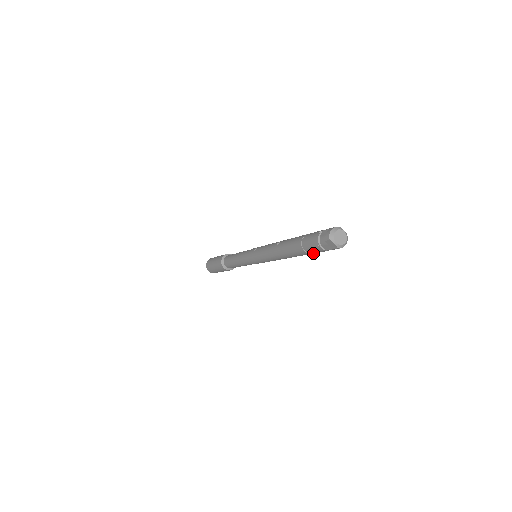
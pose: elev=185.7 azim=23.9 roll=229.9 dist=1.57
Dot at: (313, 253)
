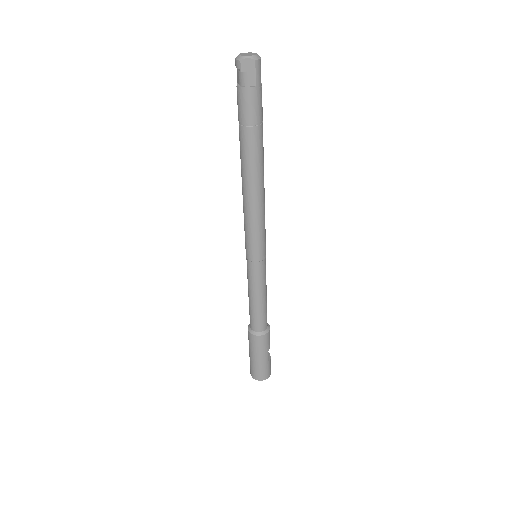
Dot at: (258, 120)
